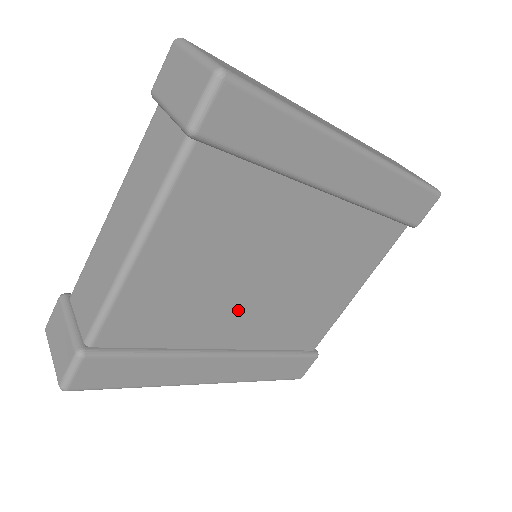
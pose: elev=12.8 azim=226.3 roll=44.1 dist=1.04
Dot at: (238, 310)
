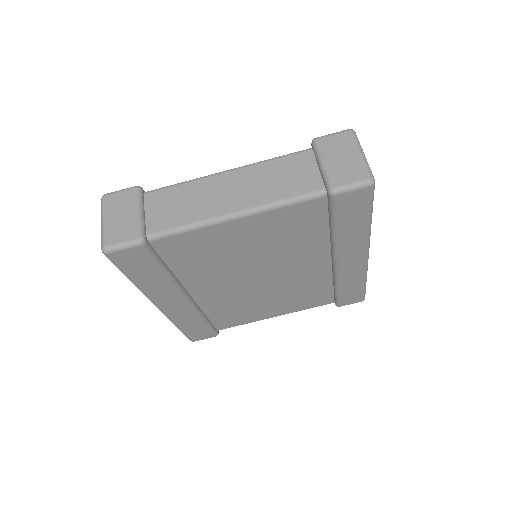
Dot at: (225, 281)
